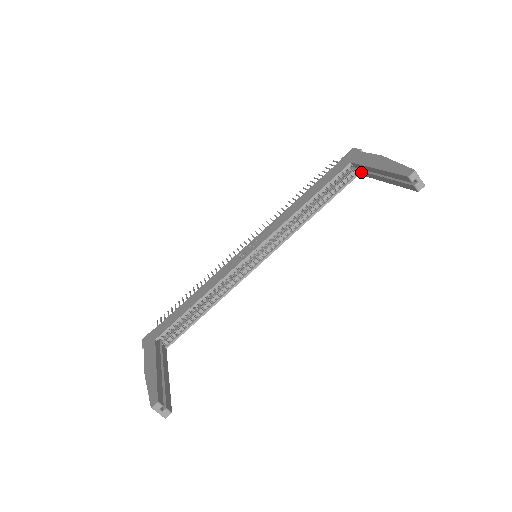
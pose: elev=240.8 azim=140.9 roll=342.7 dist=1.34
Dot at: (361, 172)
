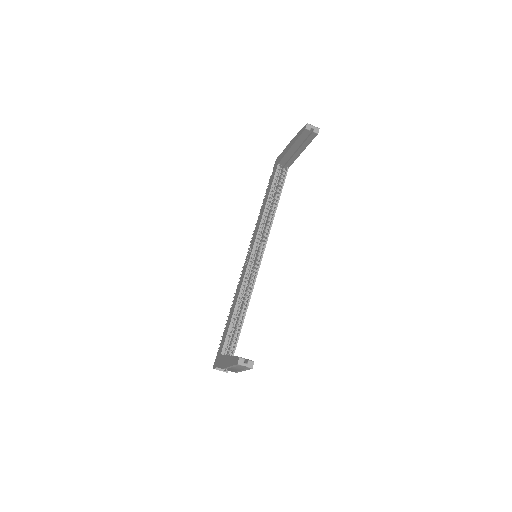
Dot at: (288, 164)
